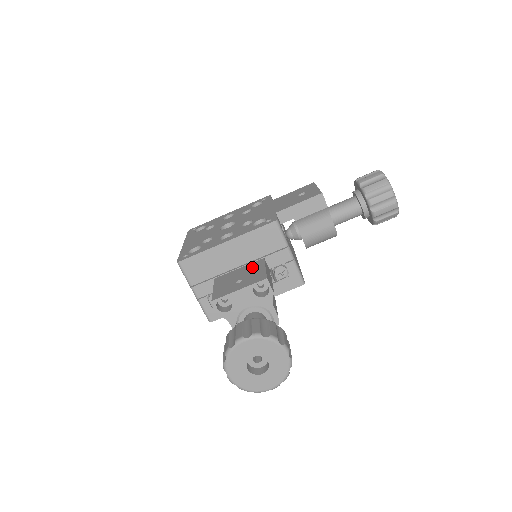
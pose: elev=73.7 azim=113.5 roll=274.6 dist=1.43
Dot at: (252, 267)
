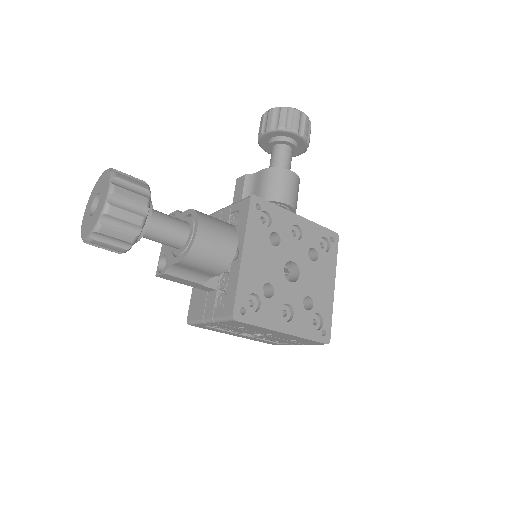
Dot at: occluded
